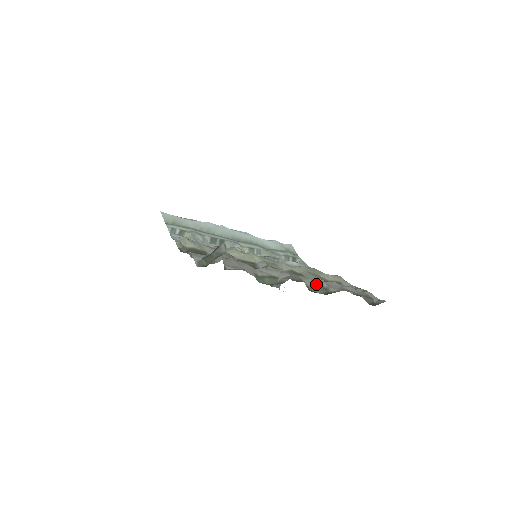
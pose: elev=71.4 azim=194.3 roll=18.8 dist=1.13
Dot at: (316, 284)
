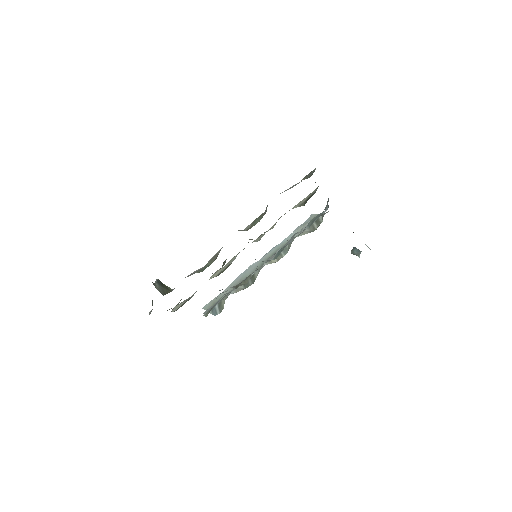
Dot at: (255, 220)
